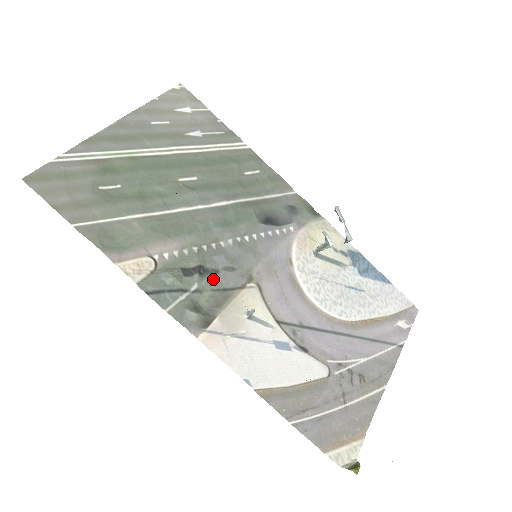
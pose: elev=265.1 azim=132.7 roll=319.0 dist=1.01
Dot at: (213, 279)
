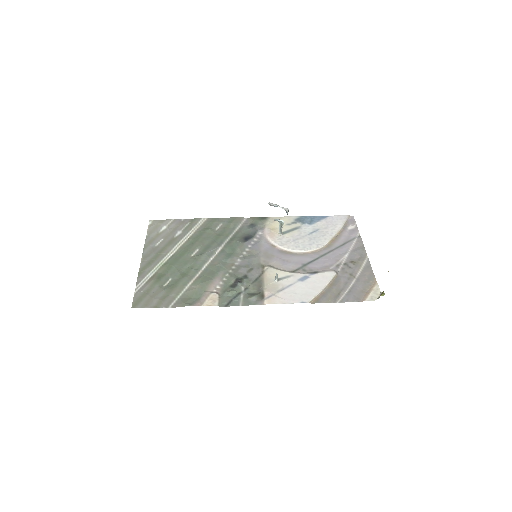
Dot at: (247, 280)
